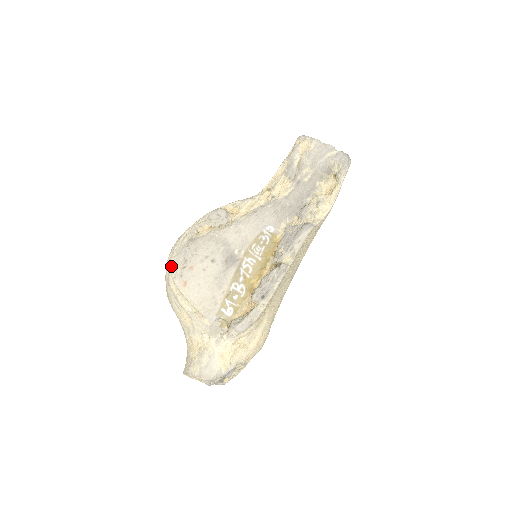
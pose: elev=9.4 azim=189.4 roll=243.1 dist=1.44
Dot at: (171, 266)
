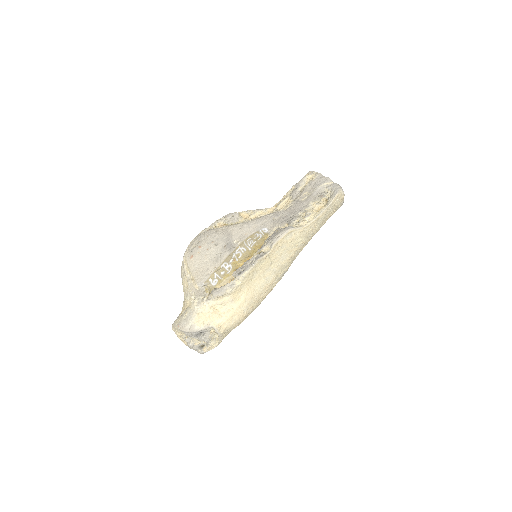
Dot at: (189, 245)
